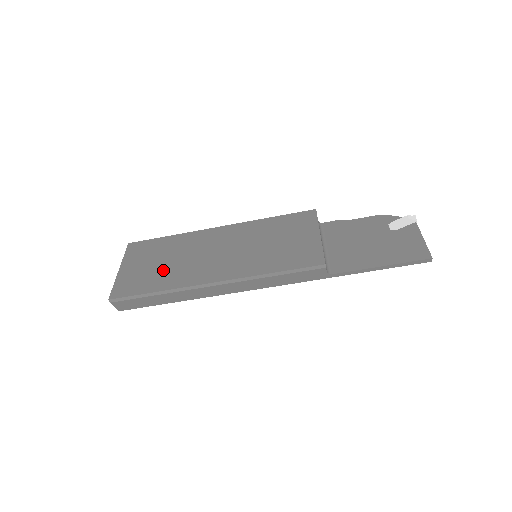
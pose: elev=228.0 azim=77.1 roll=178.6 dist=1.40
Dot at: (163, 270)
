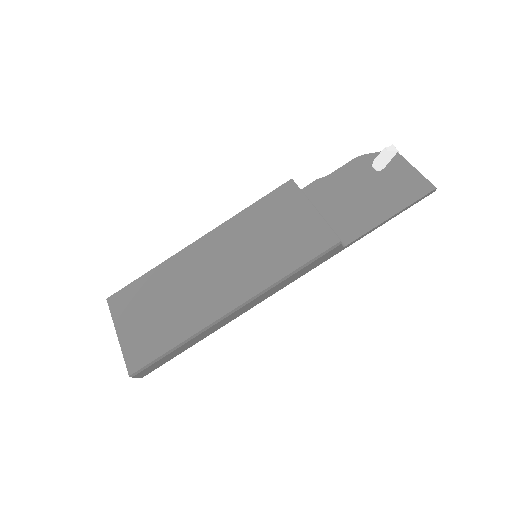
Dot at: (169, 316)
